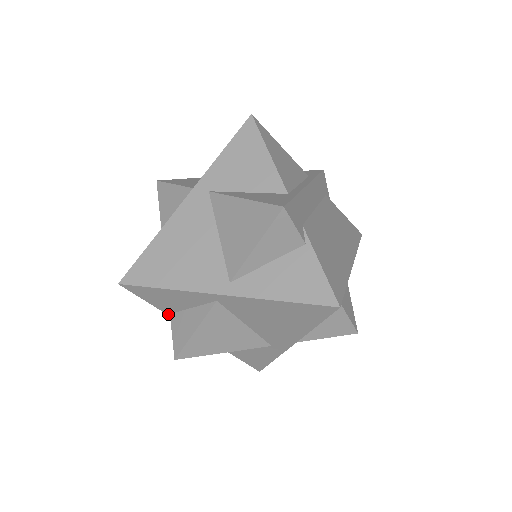
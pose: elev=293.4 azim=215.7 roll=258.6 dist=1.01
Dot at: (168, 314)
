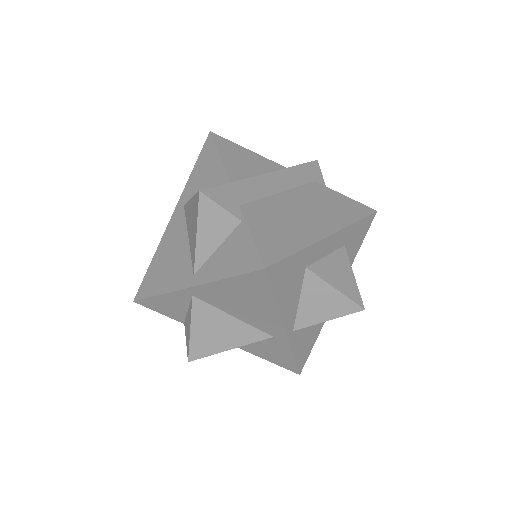
Dot at: (184, 323)
